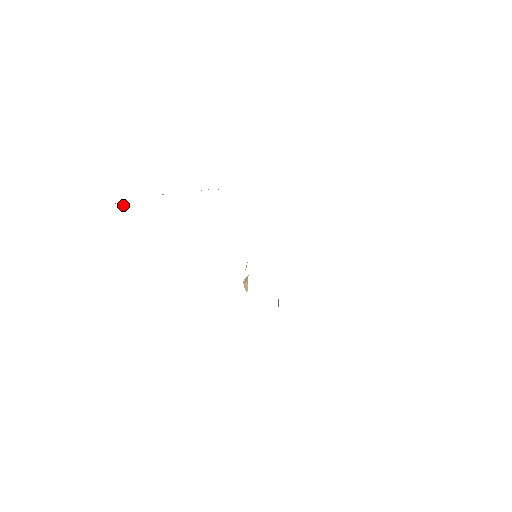
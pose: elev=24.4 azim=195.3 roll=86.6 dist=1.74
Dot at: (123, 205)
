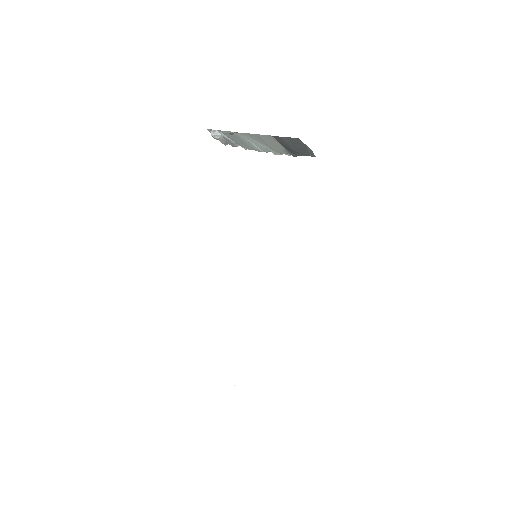
Dot at: (216, 130)
